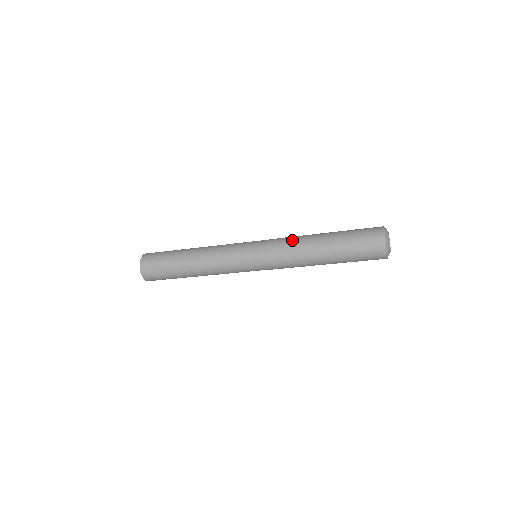
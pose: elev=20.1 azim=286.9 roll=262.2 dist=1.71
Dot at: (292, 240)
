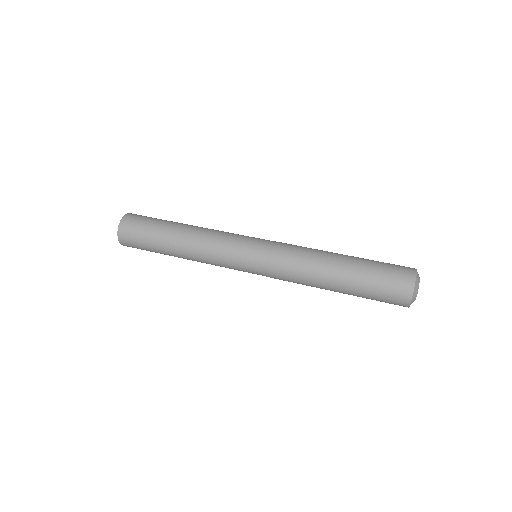
Dot at: (298, 282)
